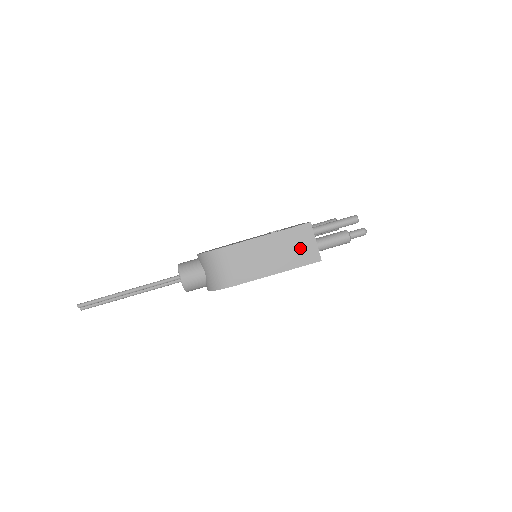
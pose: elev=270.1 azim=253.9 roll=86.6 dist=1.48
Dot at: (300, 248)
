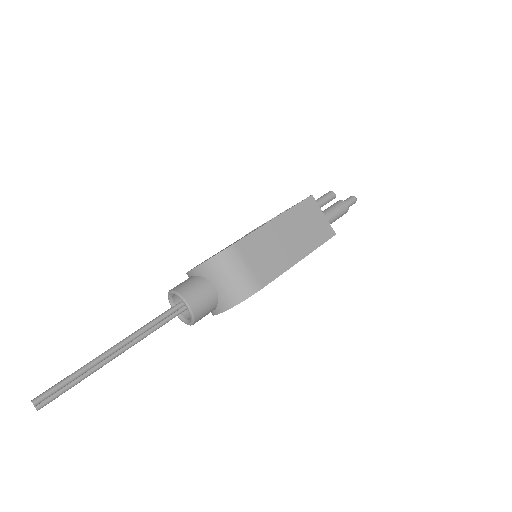
Dot at: (312, 225)
